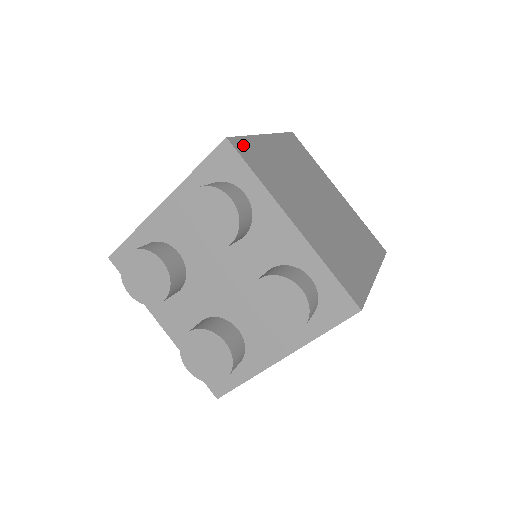
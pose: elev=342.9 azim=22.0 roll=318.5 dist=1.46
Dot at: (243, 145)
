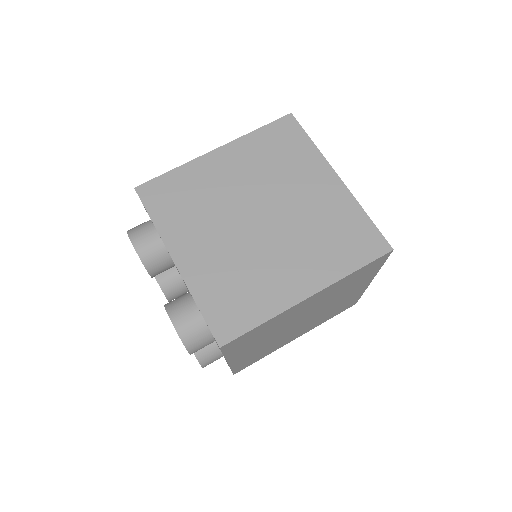
Dot at: (157, 186)
